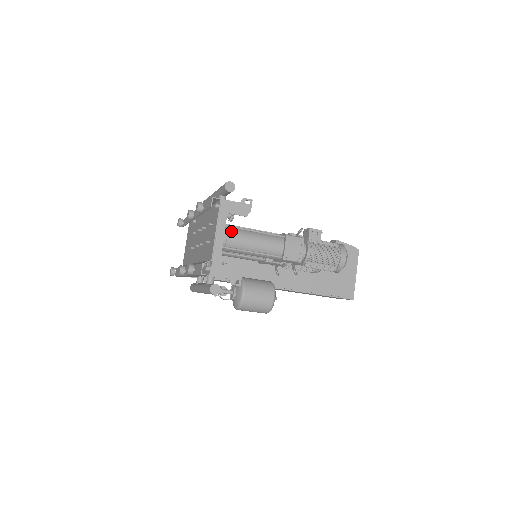
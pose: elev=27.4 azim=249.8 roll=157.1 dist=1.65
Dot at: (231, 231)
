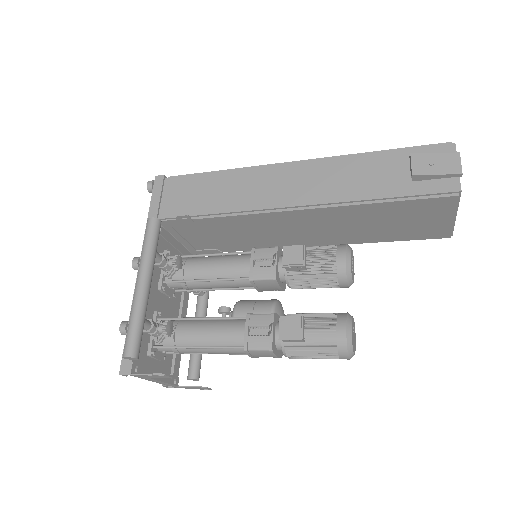
Dot at: (175, 349)
